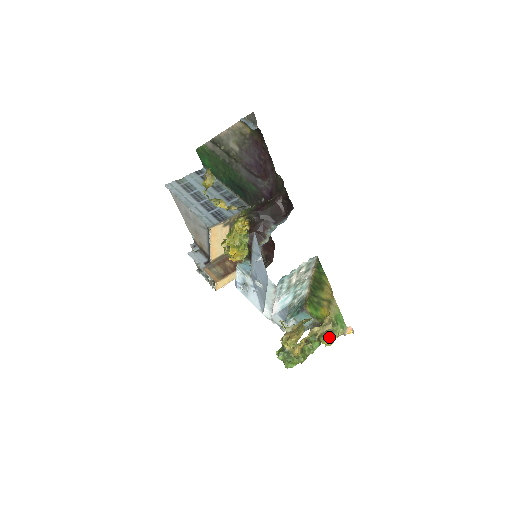
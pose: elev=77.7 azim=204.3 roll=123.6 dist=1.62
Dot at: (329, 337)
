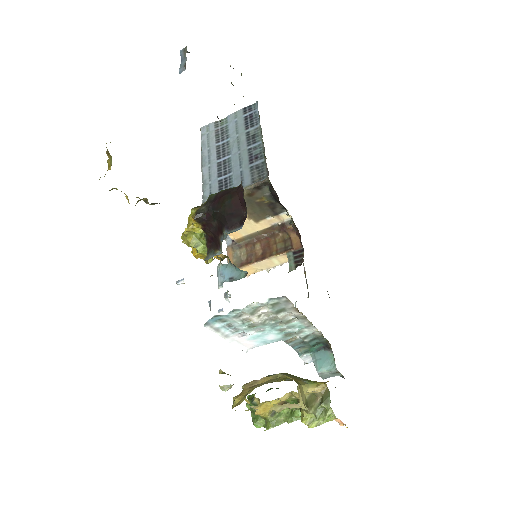
Dot at: (313, 415)
